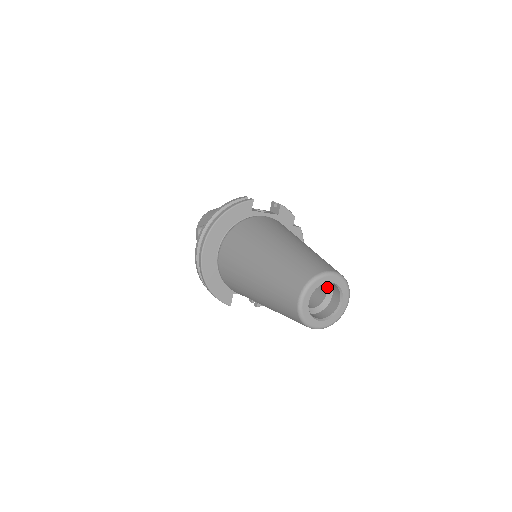
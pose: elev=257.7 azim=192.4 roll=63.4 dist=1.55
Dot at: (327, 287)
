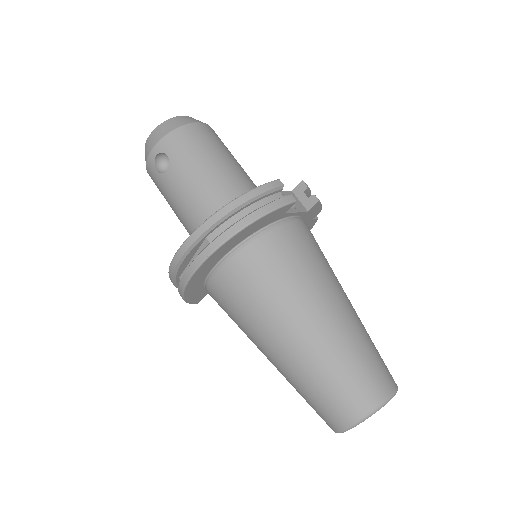
Dot at: occluded
